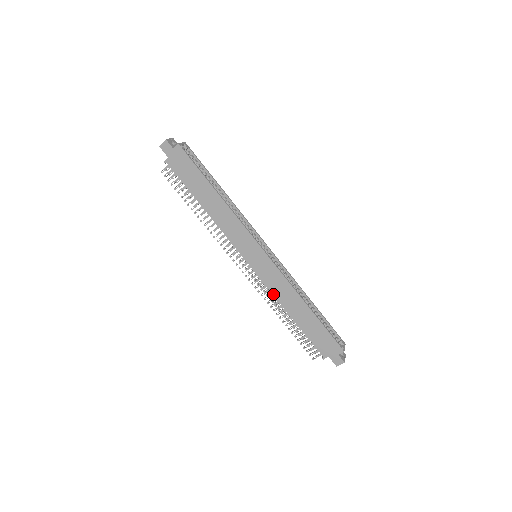
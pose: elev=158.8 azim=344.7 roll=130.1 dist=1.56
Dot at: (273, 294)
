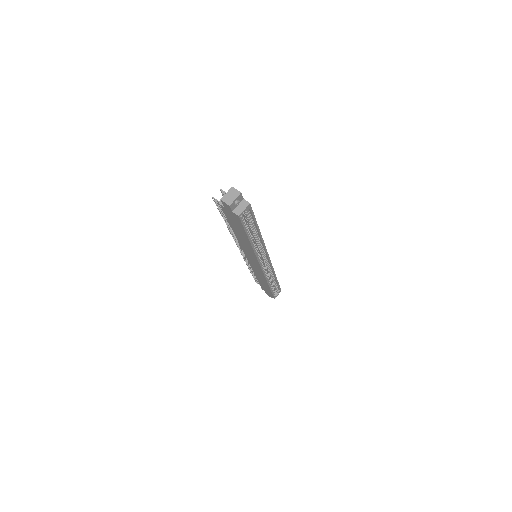
Dot at: (252, 269)
